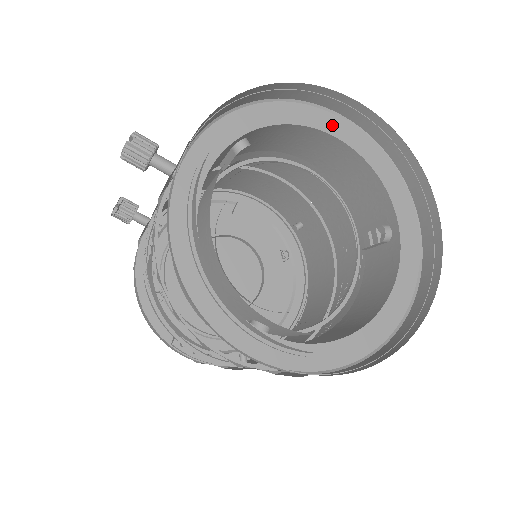
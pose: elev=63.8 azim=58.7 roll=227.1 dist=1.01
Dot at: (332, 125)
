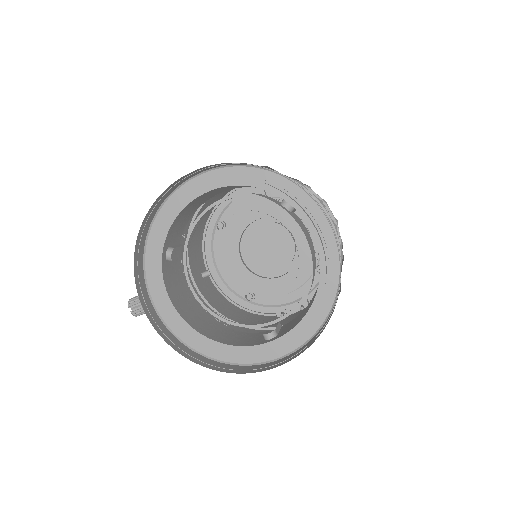
Dot at: (192, 190)
